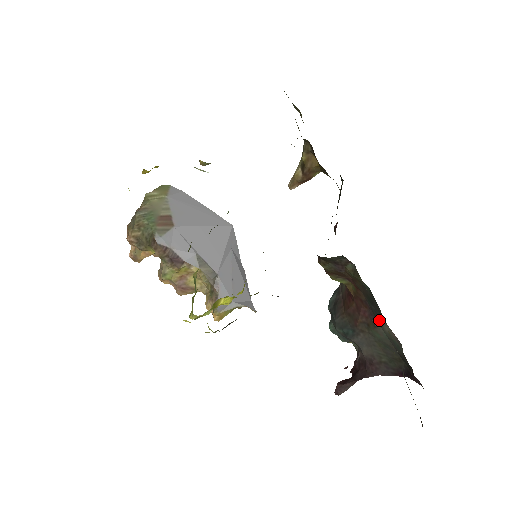
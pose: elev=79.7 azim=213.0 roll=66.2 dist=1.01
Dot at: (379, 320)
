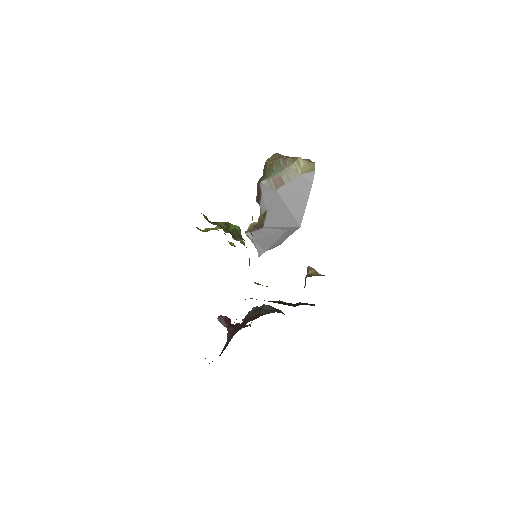
Dot at: occluded
